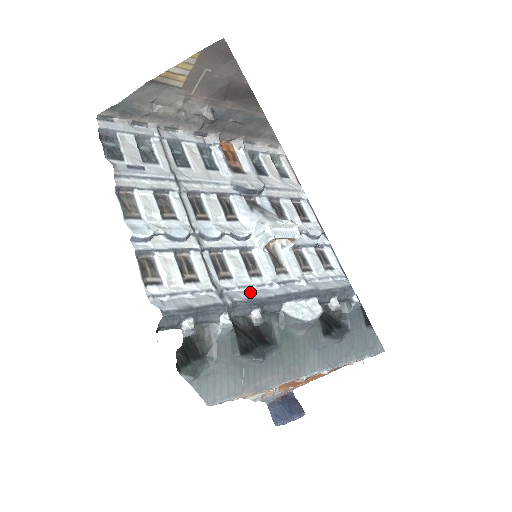
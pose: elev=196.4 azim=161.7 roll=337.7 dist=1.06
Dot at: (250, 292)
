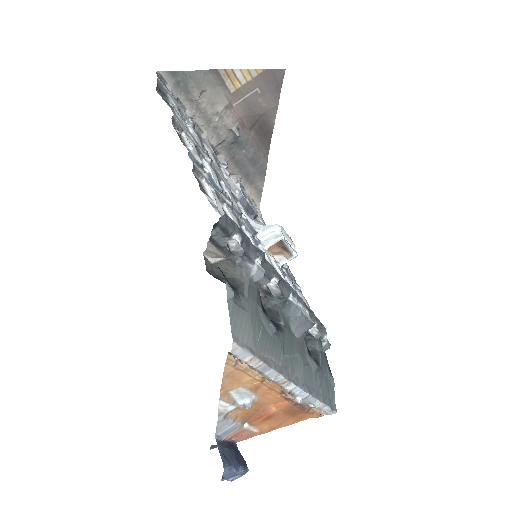
Dot at: occluded
